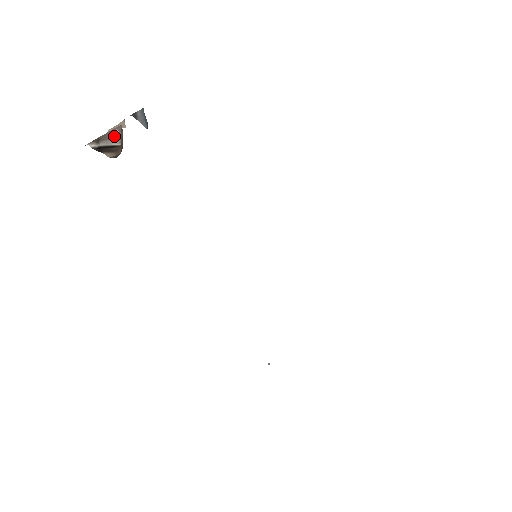
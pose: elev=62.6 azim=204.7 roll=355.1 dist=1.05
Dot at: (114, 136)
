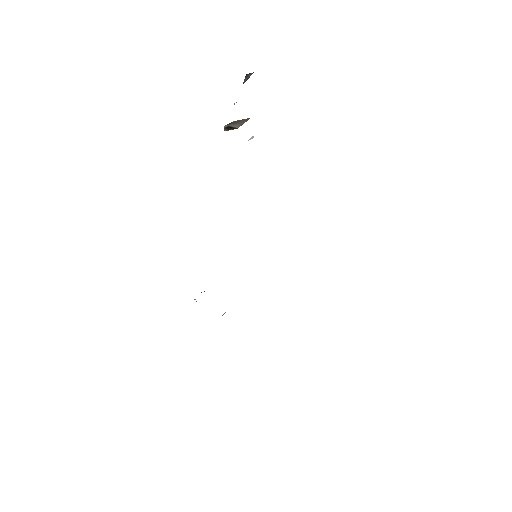
Dot at: (241, 122)
